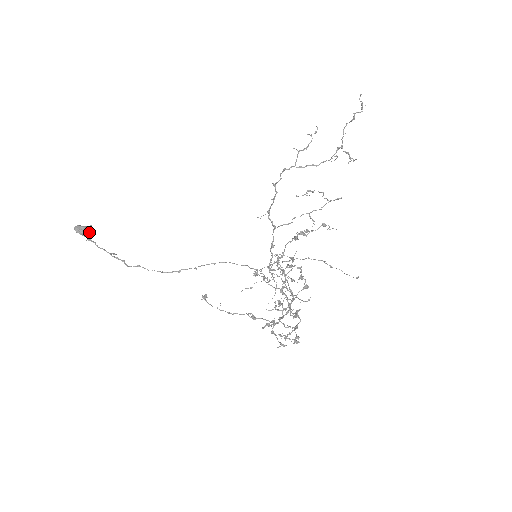
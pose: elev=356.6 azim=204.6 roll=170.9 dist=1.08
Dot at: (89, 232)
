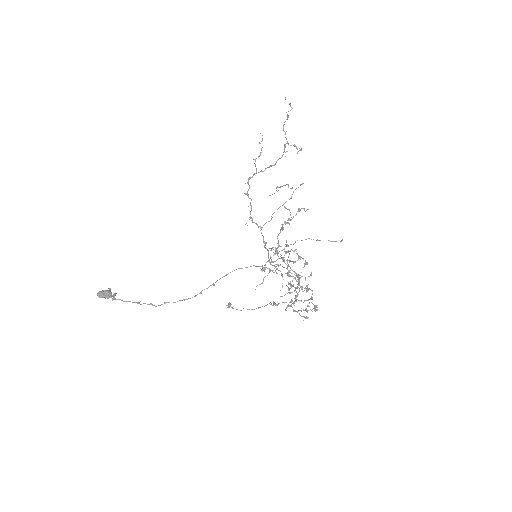
Dot at: (111, 293)
